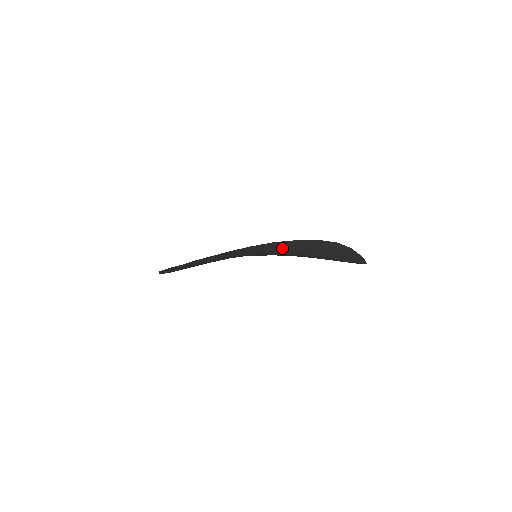
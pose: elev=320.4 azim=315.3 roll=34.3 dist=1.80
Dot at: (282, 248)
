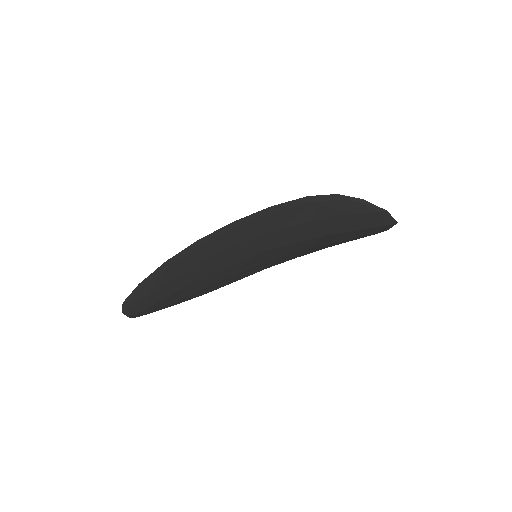
Dot at: occluded
